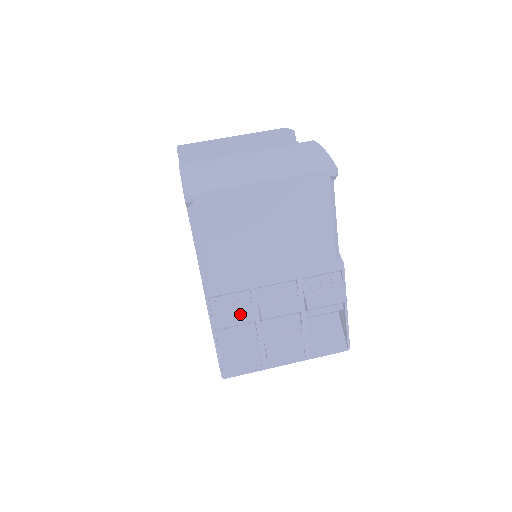
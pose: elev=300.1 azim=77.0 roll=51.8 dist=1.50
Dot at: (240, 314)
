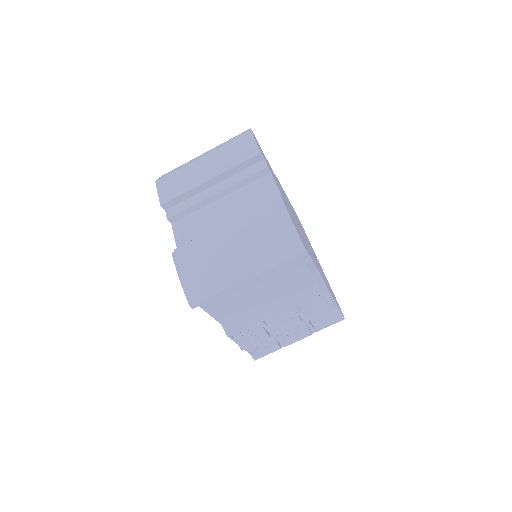
Dot at: (257, 337)
